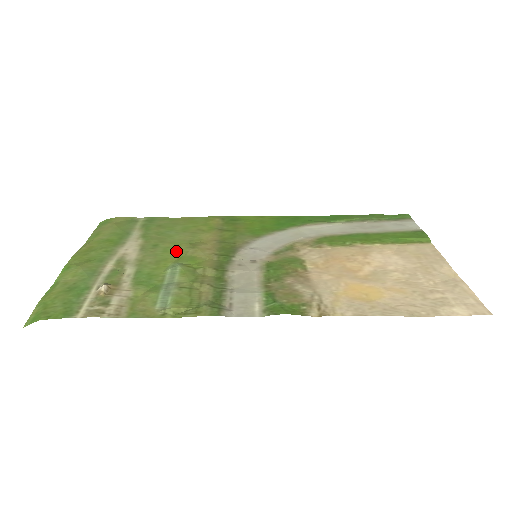
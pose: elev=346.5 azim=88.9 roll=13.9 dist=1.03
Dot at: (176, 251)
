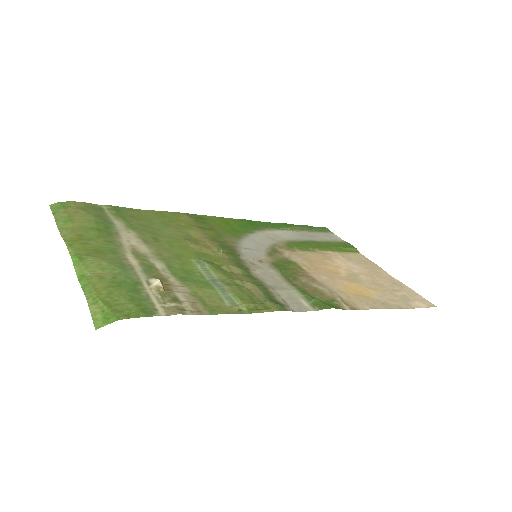
Dot at: (183, 246)
